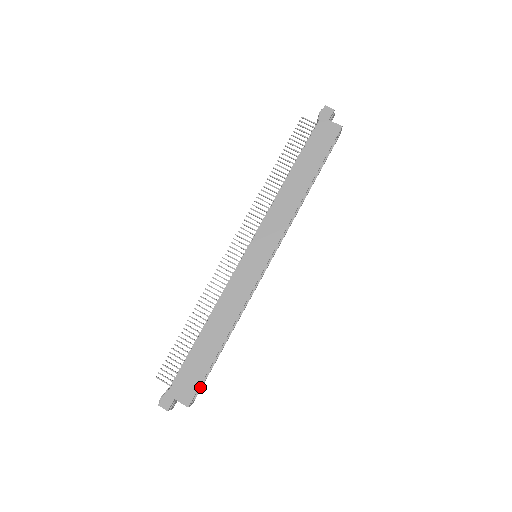
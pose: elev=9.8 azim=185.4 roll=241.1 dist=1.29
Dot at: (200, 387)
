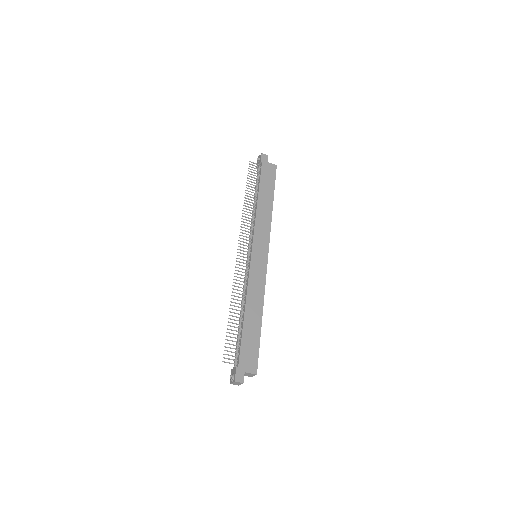
Dot at: occluded
